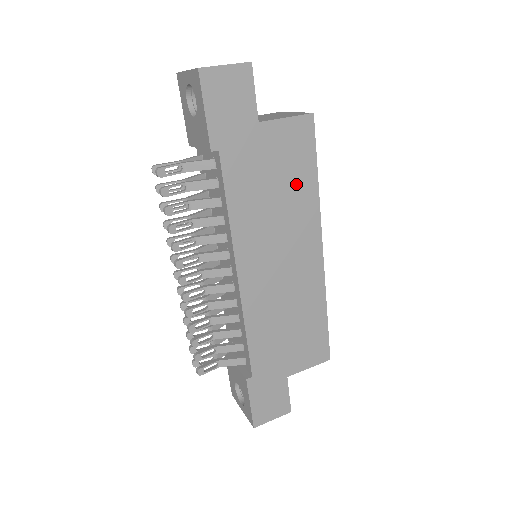
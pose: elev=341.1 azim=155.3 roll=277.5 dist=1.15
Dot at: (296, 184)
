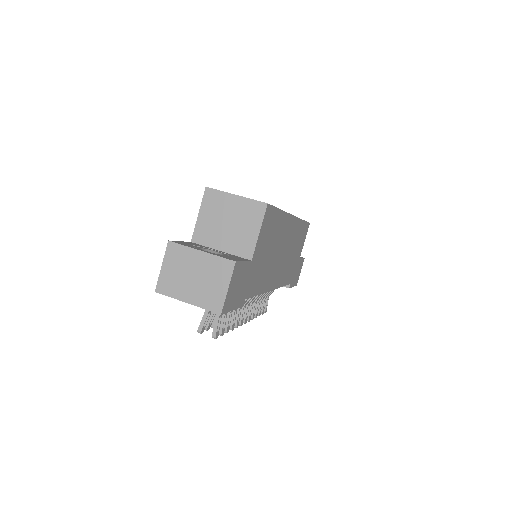
Dot at: (275, 232)
